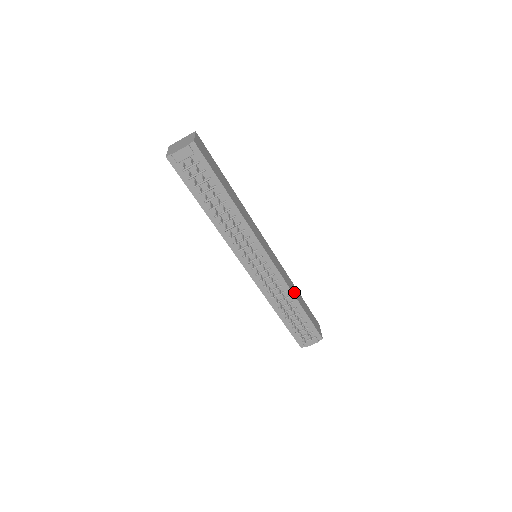
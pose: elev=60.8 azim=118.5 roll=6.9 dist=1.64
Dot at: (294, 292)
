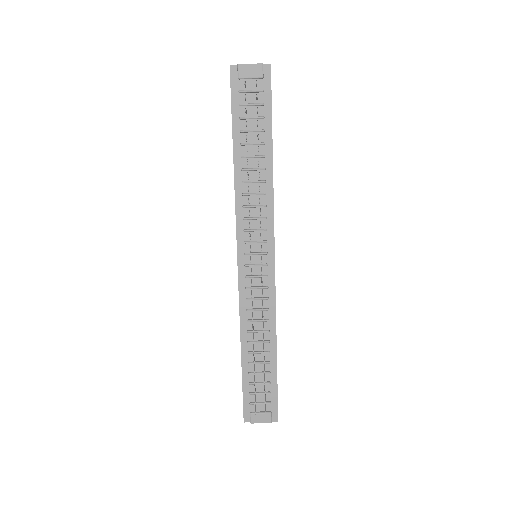
Dot at: occluded
